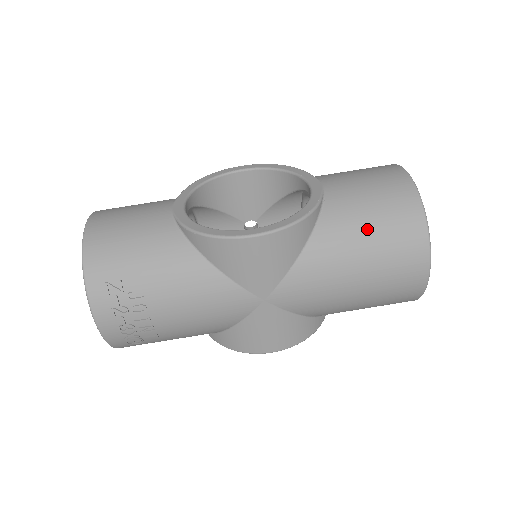
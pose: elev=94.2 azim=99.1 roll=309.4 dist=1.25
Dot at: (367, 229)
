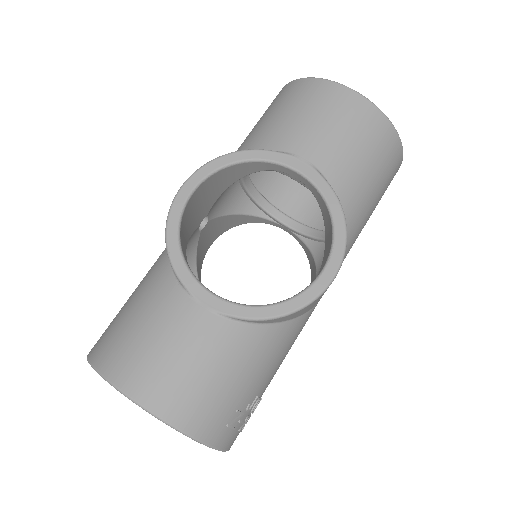
Dot at: (370, 179)
